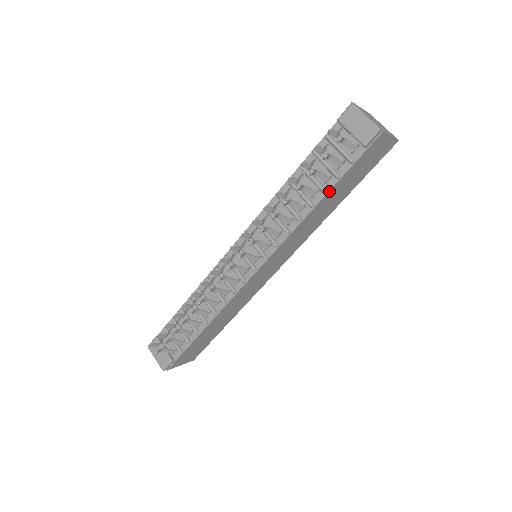
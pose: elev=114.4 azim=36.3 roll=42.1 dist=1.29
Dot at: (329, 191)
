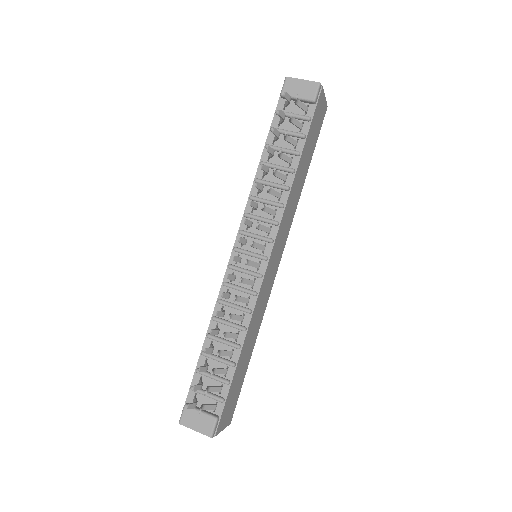
Dot at: (302, 152)
